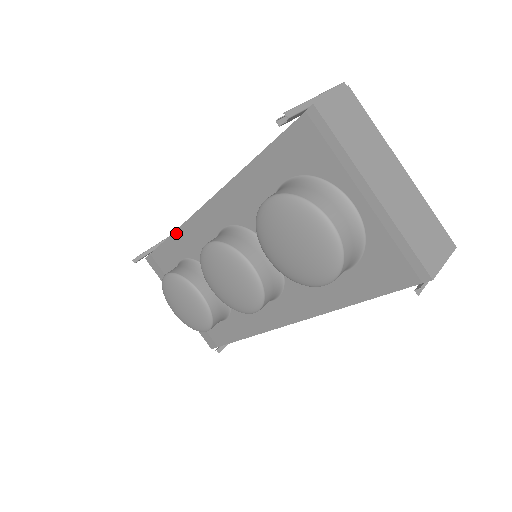
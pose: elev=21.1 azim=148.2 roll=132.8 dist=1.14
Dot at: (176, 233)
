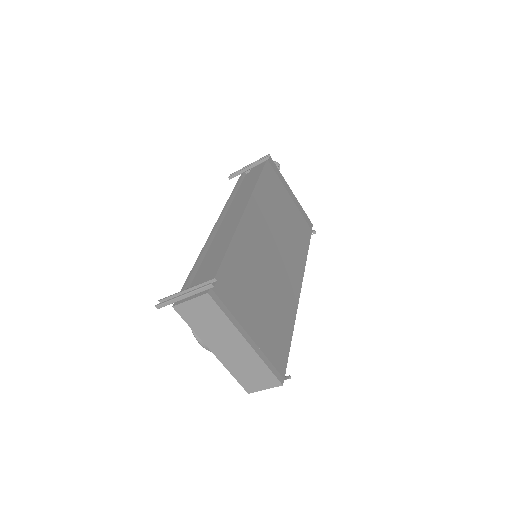
Dot at: (231, 197)
